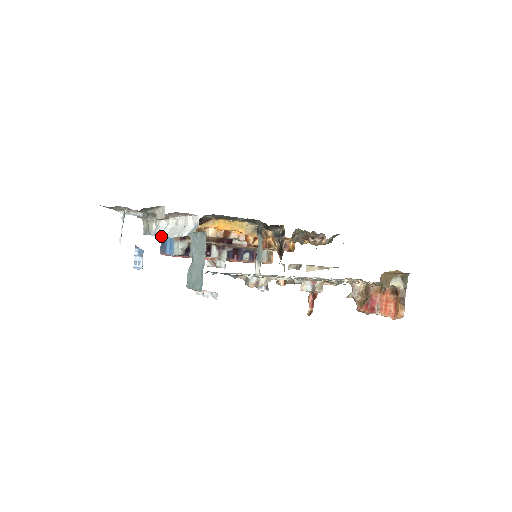
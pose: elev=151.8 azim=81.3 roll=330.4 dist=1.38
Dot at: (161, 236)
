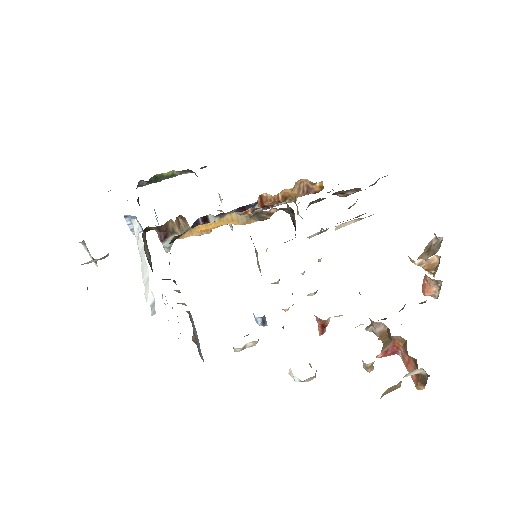
Dot at: occluded
